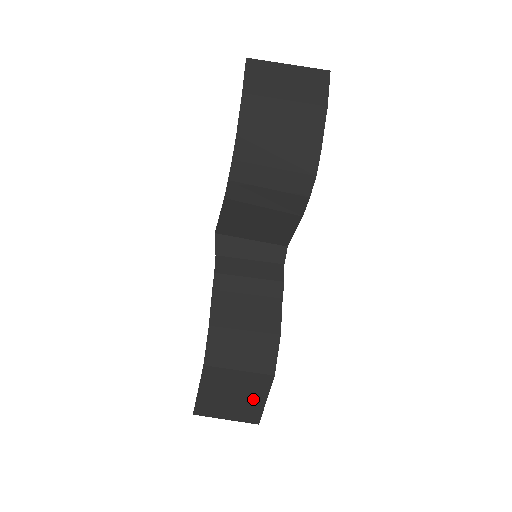
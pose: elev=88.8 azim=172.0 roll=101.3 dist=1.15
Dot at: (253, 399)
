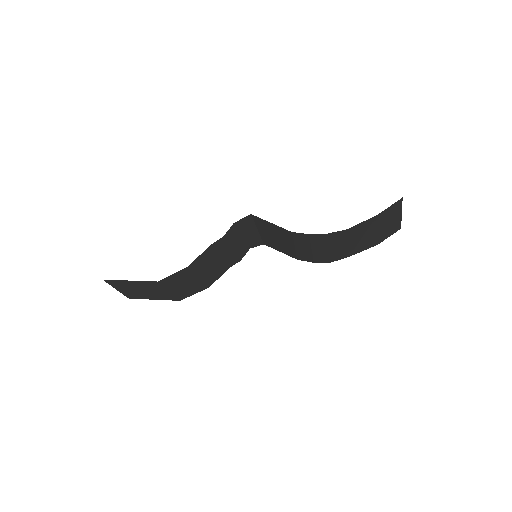
Dot at: (150, 296)
